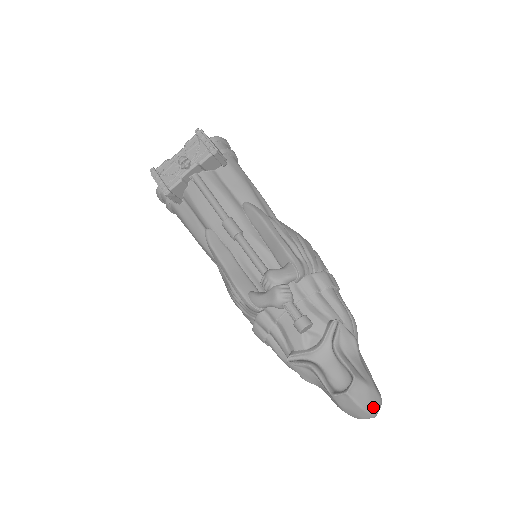
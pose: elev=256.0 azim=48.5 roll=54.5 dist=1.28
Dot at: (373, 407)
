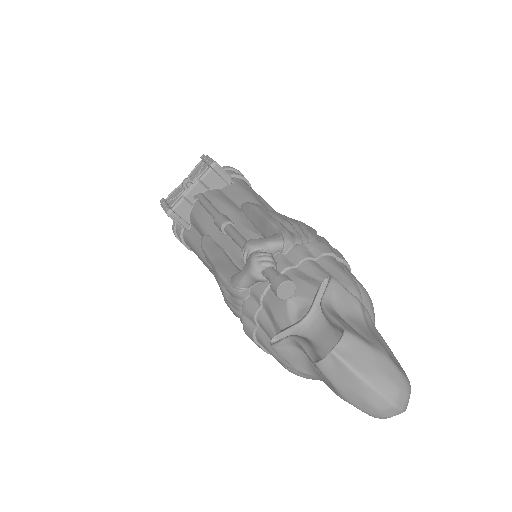
Dot at: (386, 384)
